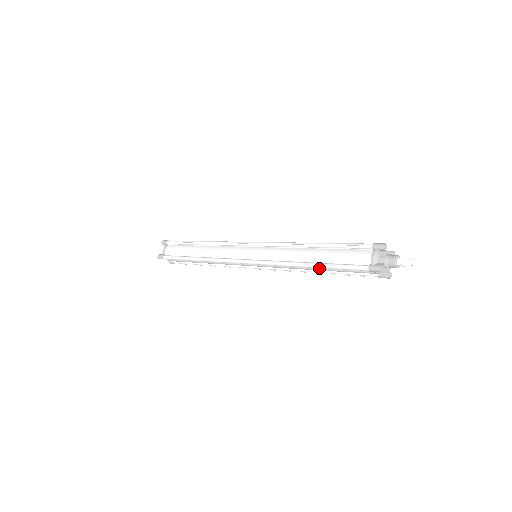
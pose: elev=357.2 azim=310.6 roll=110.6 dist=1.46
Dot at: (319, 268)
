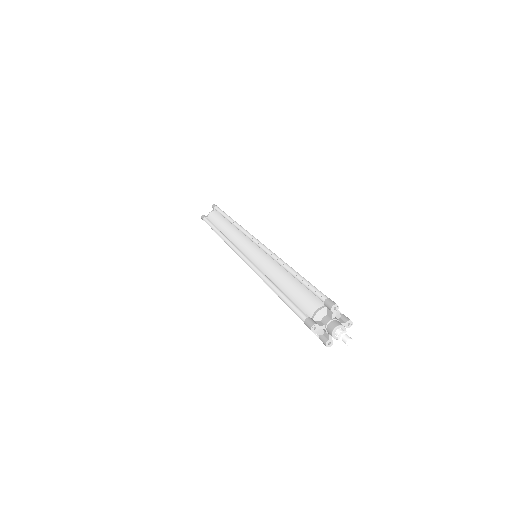
Dot at: occluded
